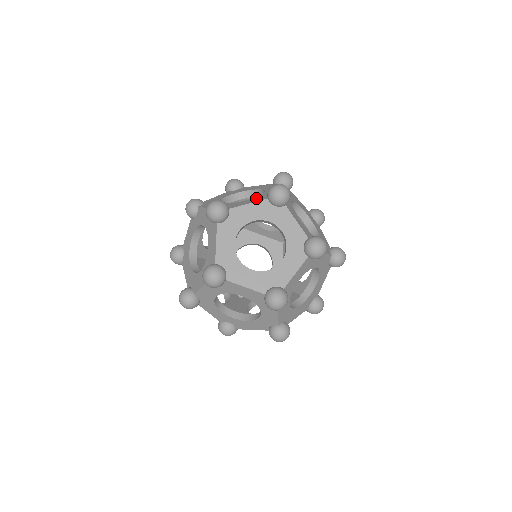
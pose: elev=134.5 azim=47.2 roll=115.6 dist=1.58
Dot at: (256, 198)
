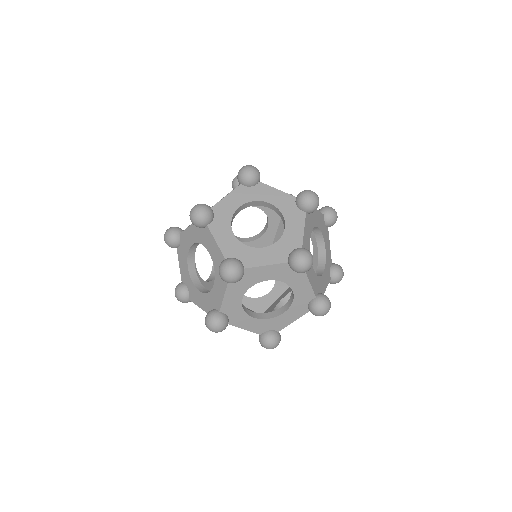
Dot at: occluded
